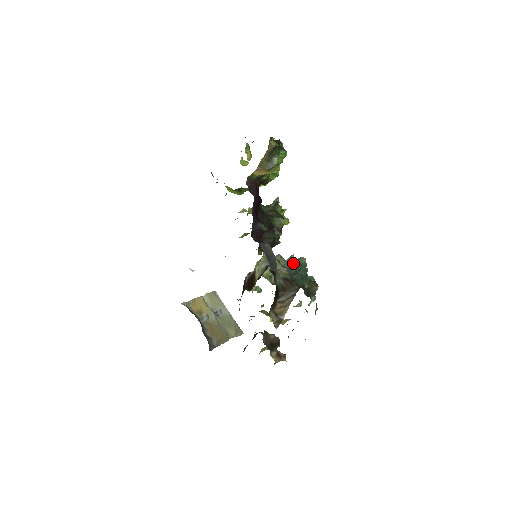
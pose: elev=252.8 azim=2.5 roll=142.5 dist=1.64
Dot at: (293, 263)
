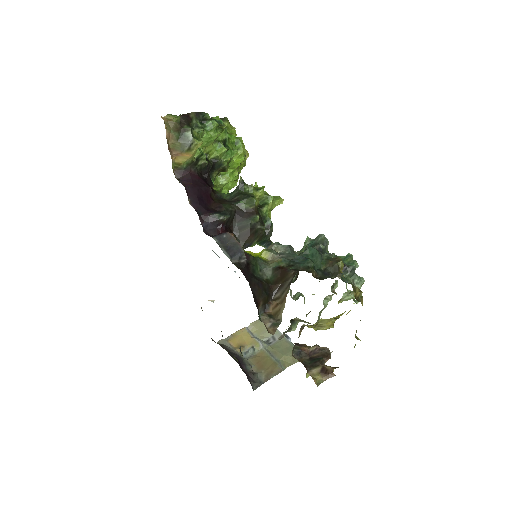
Dot at: occluded
